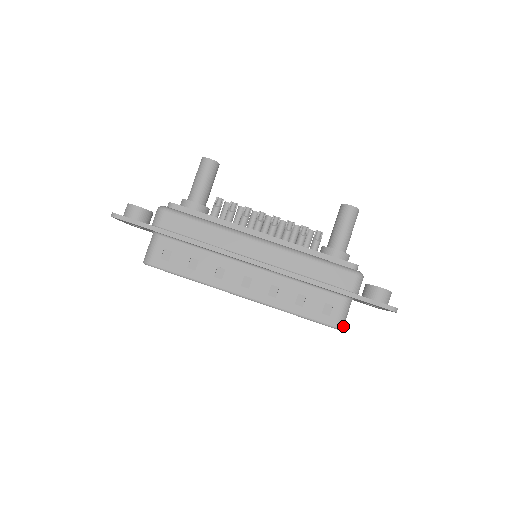
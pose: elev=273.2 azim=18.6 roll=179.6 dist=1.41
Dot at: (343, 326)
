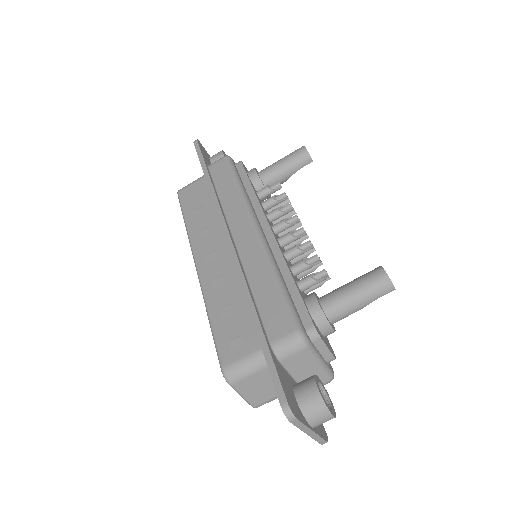
Dot at: (234, 382)
